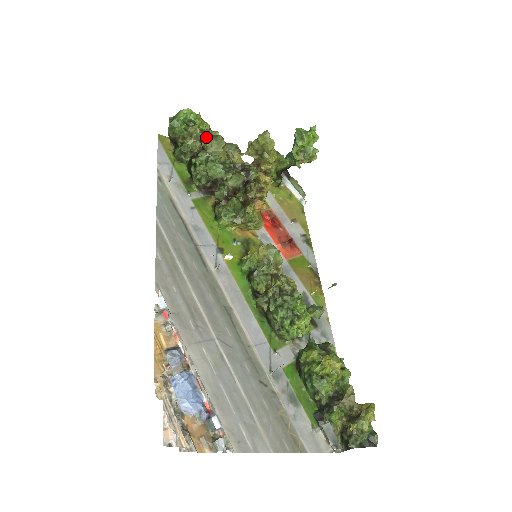
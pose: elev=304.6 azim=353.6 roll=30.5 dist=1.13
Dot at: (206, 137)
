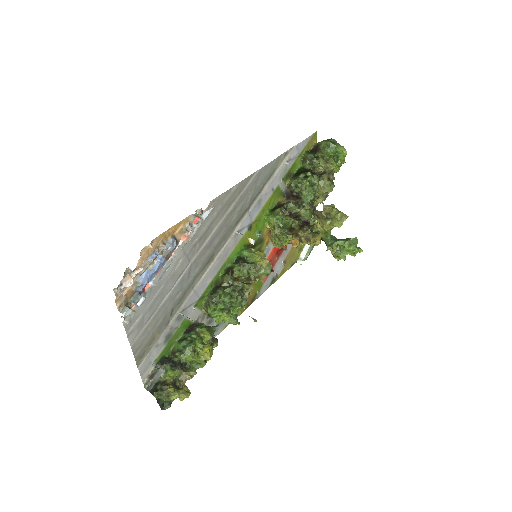
Dot at: (330, 175)
